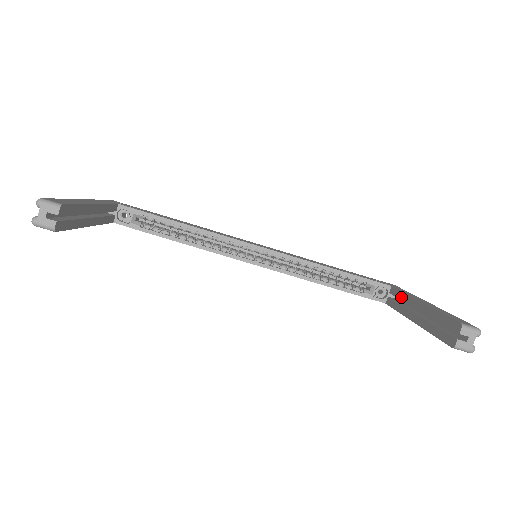
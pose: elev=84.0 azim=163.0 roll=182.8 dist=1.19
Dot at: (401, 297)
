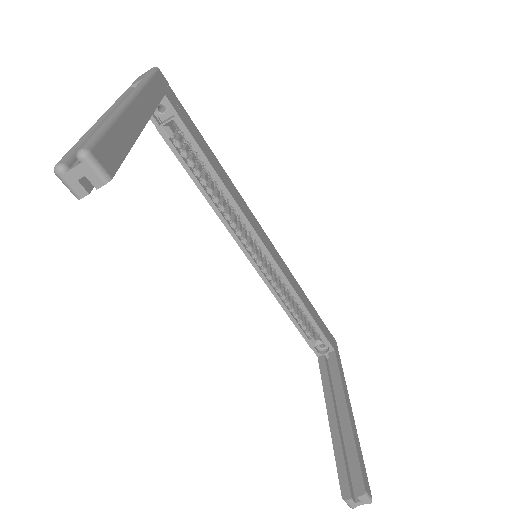
Dot at: (335, 377)
